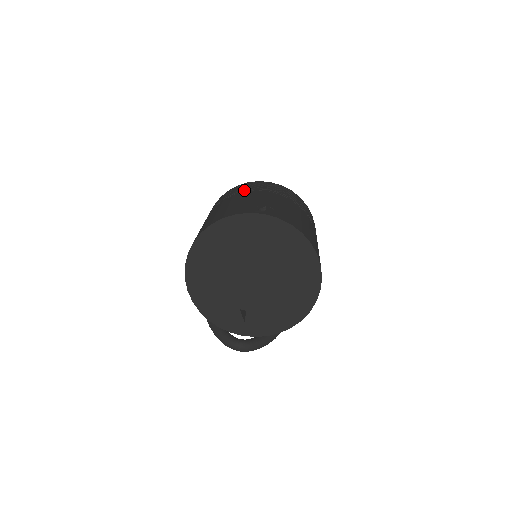
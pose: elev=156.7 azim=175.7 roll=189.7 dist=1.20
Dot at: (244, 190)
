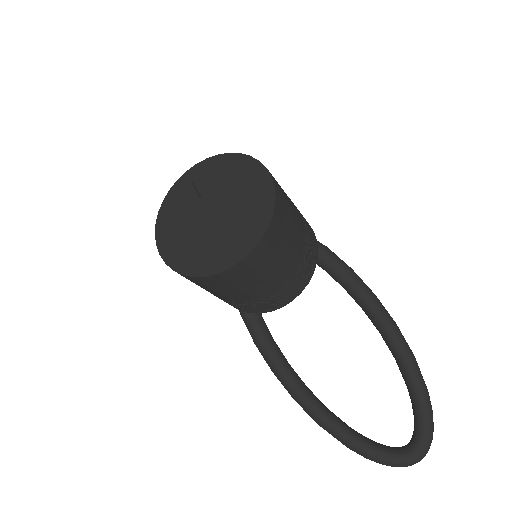
Dot at: occluded
